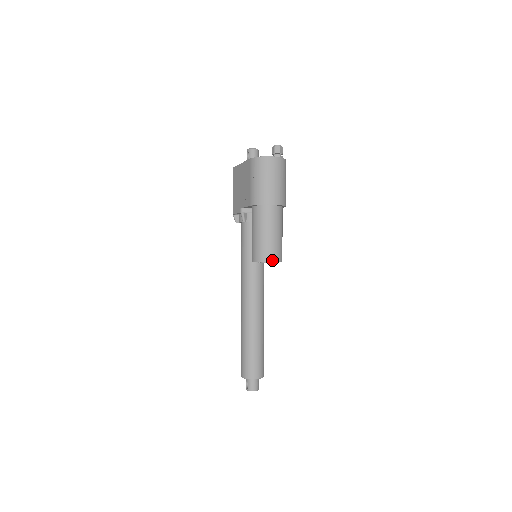
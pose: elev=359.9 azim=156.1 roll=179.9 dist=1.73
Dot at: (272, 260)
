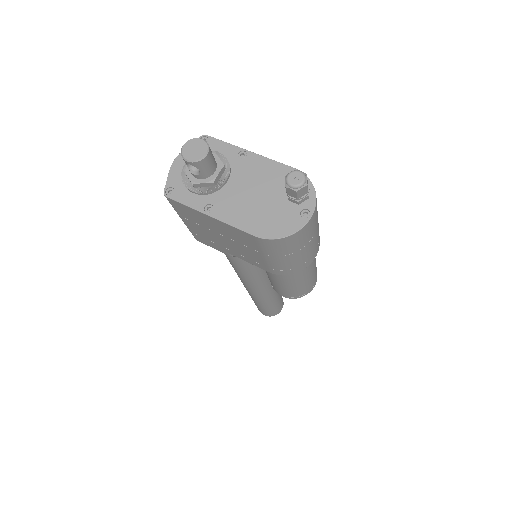
Dot at: (313, 287)
